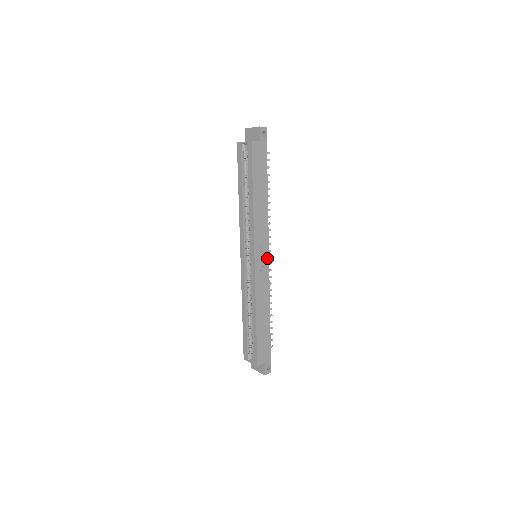
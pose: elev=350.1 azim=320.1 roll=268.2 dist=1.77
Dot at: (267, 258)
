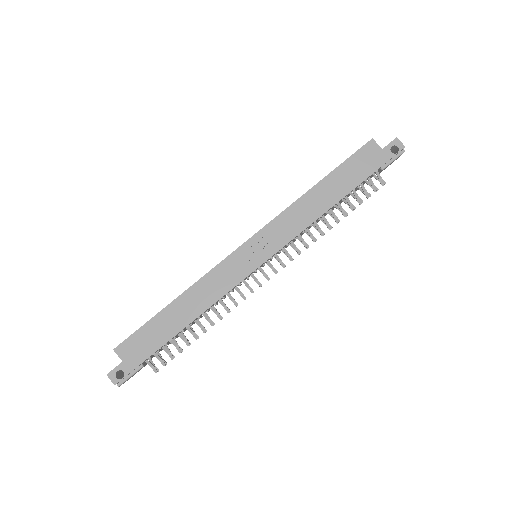
Dot at: (259, 262)
